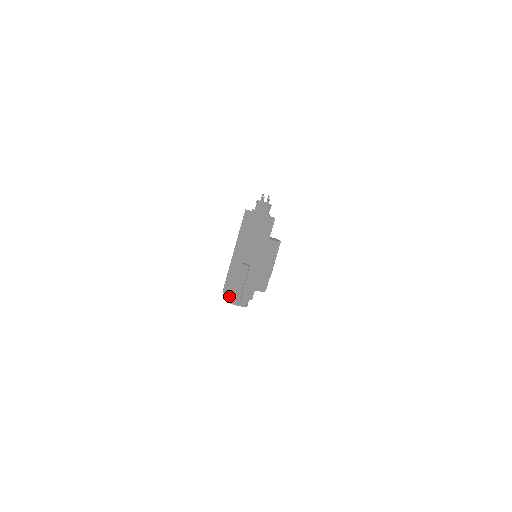
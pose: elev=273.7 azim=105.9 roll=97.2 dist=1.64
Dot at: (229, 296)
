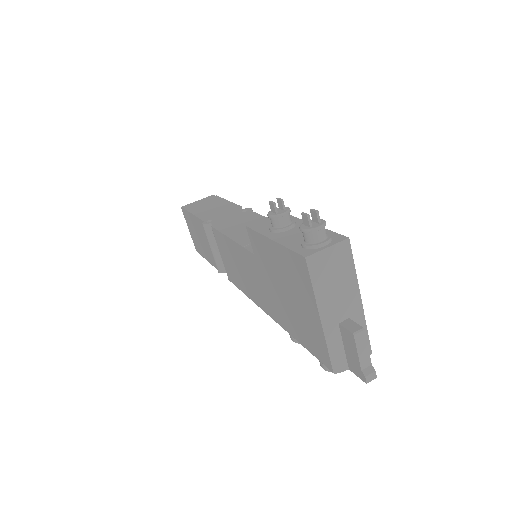
Dot at: occluded
